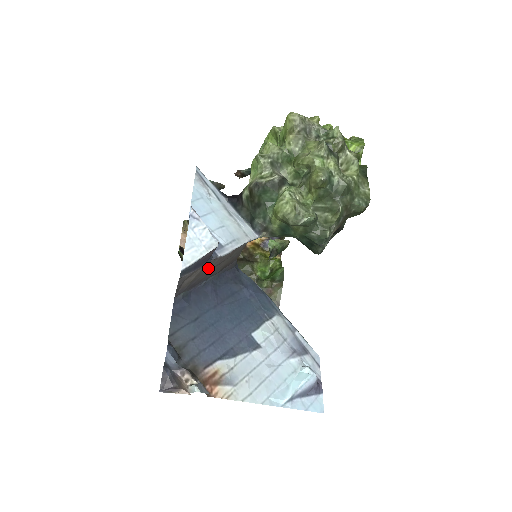
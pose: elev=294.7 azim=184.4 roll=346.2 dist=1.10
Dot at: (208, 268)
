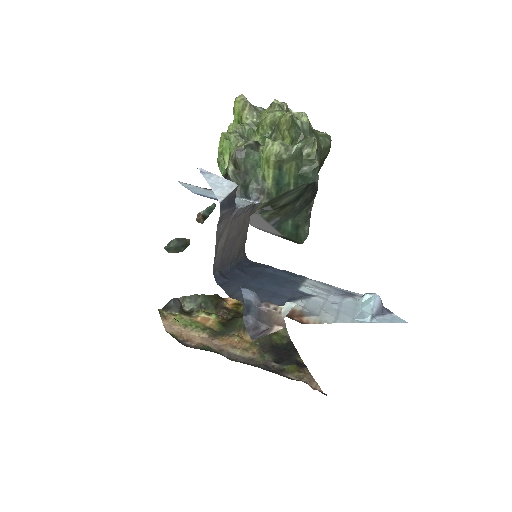
Dot at: (231, 235)
